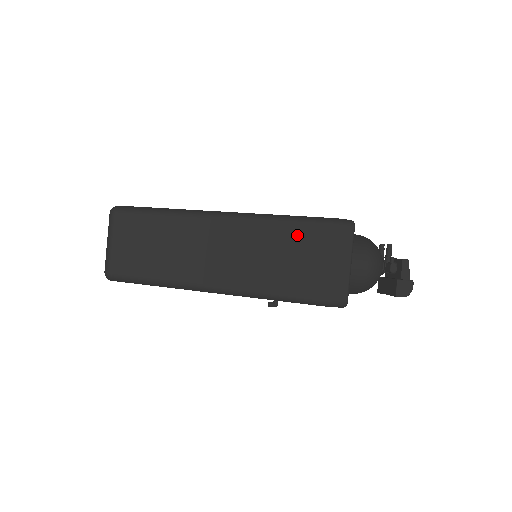
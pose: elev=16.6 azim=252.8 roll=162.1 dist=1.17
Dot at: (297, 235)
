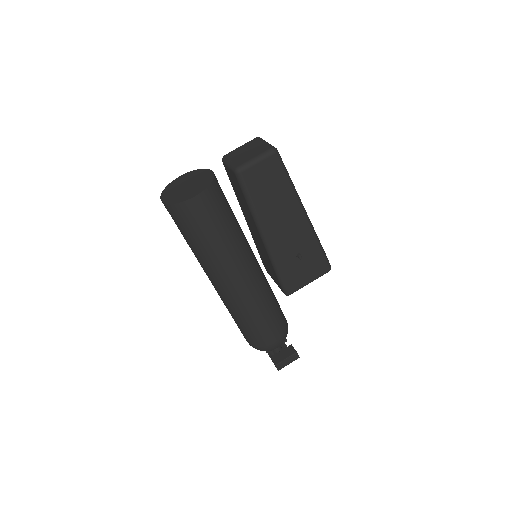
Dot at: occluded
